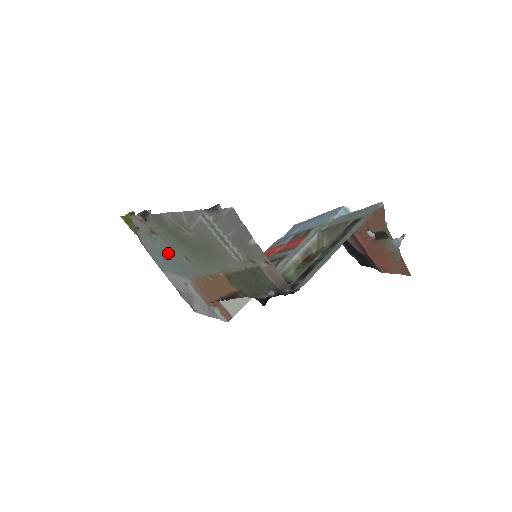
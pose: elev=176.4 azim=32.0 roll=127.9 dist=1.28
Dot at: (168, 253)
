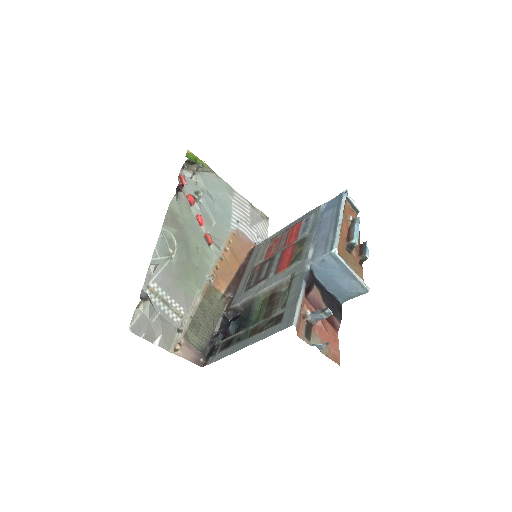
Dot at: (210, 209)
